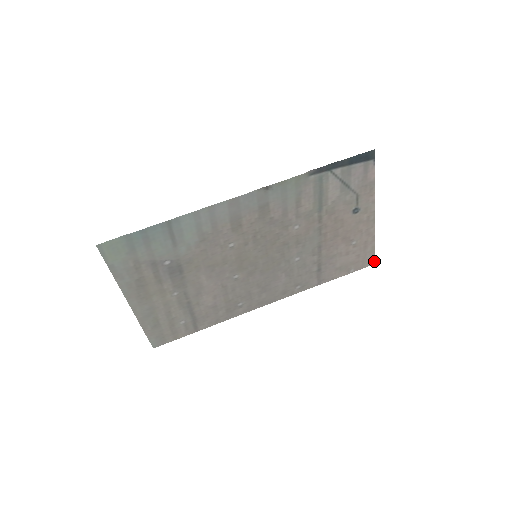
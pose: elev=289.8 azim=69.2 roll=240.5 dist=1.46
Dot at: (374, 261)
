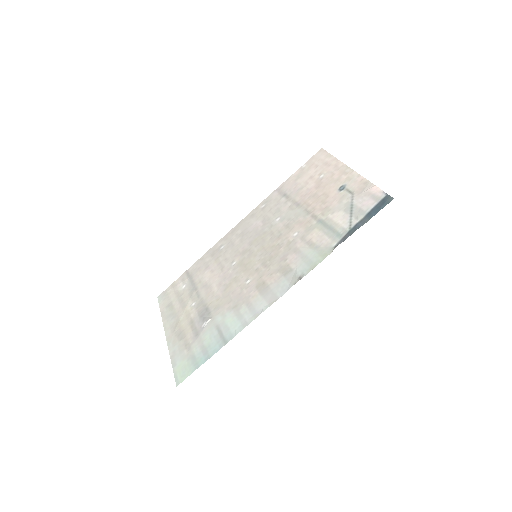
Dot at: (323, 149)
